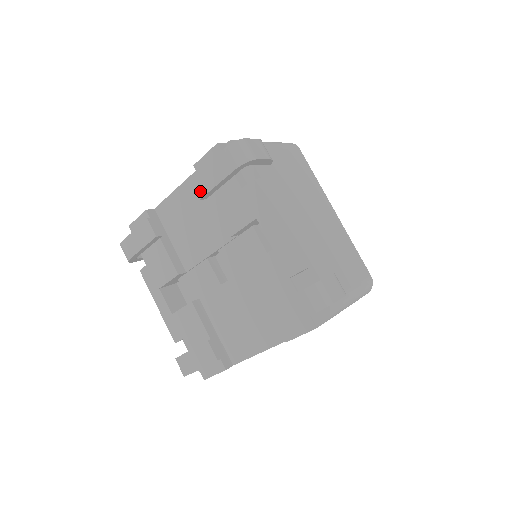
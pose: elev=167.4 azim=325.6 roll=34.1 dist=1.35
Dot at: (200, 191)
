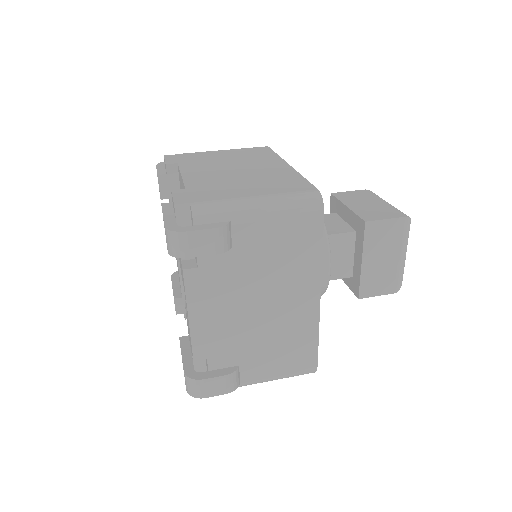
Dot at: occluded
